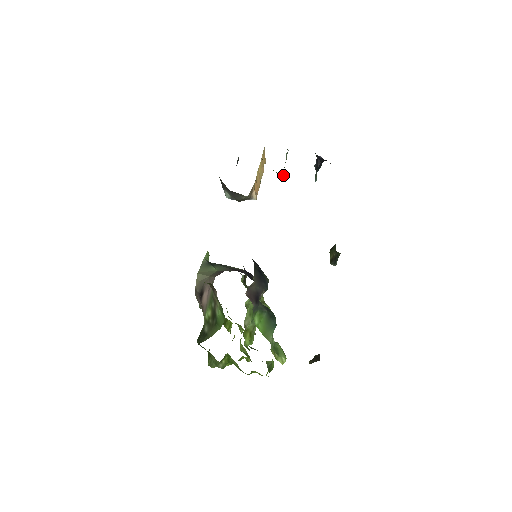
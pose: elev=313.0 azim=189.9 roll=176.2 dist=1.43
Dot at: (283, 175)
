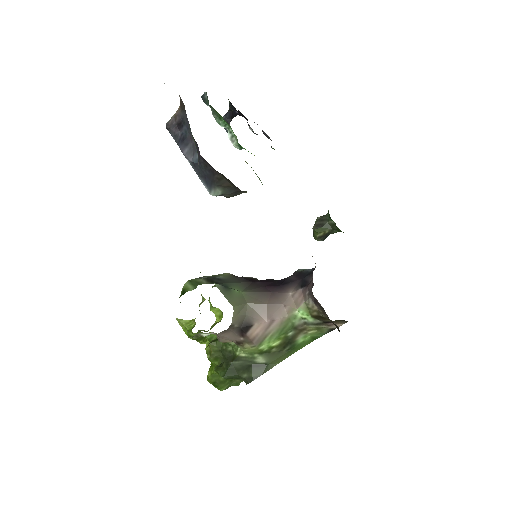
Dot at: (236, 147)
